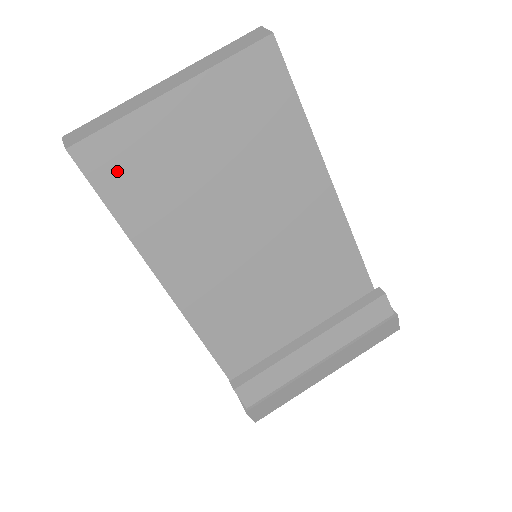
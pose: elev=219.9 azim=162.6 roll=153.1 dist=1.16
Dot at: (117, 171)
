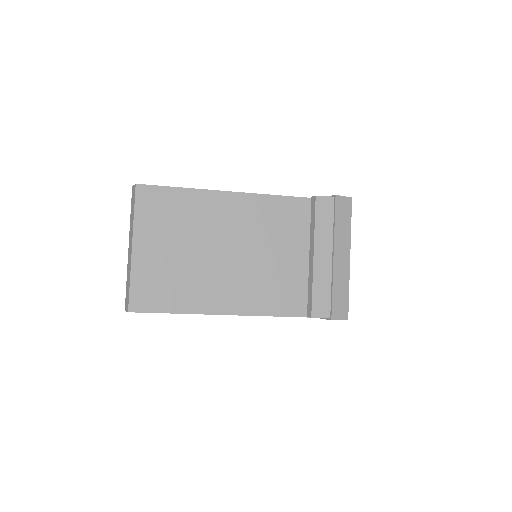
Dot at: (153, 297)
